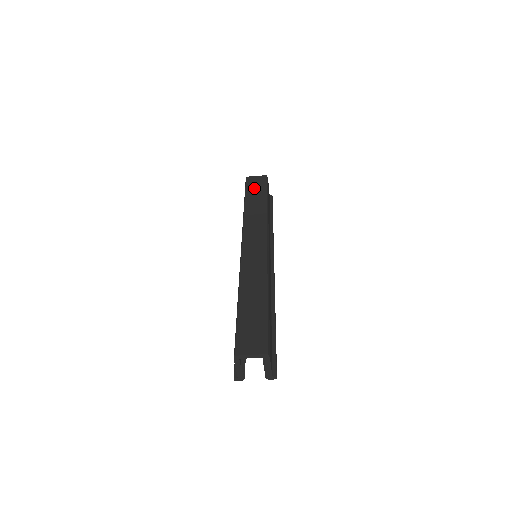
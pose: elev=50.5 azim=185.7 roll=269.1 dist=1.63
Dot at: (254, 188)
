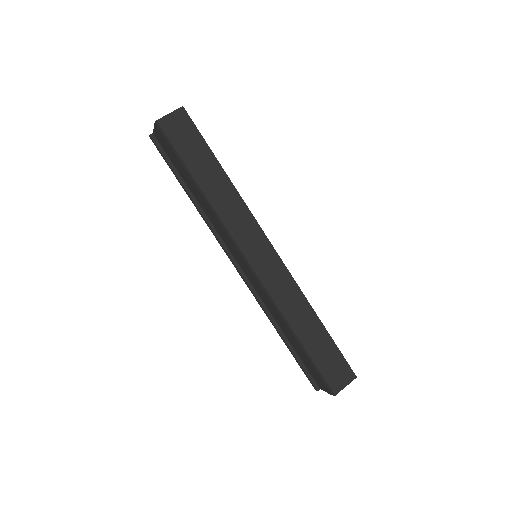
Dot at: (187, 146)
